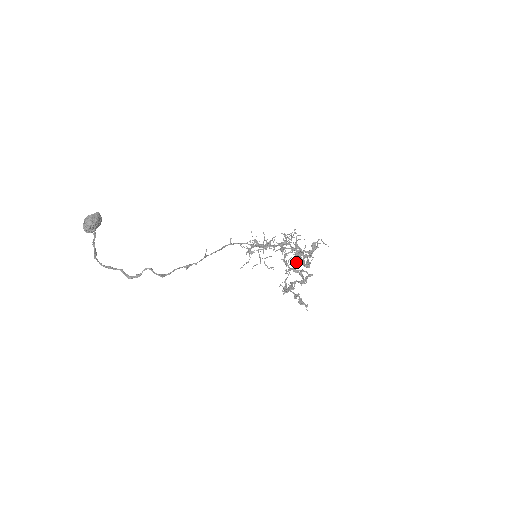
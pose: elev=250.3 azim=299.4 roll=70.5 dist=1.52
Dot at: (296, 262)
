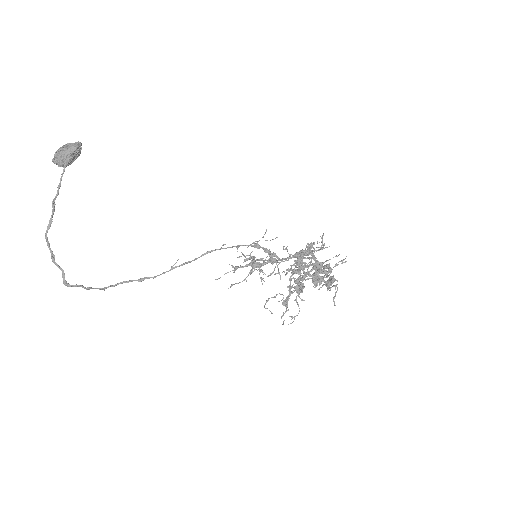
Dot at: occluded
